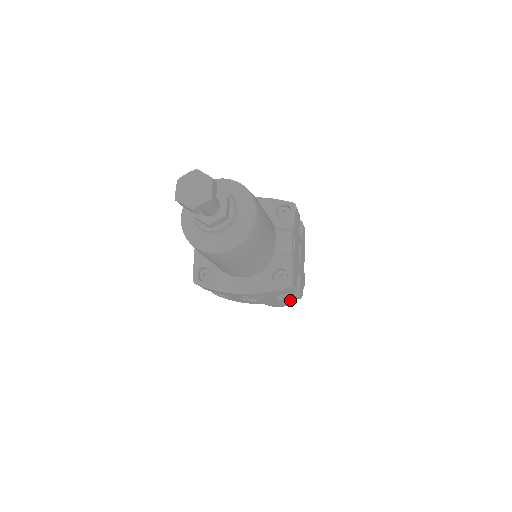
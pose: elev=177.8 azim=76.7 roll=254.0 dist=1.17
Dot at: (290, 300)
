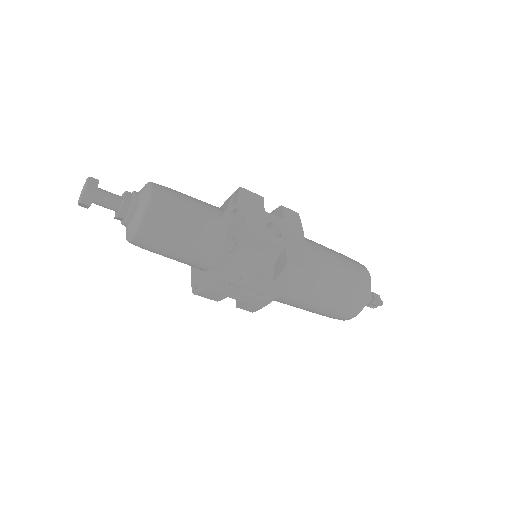
Dot at: (293, 278)
